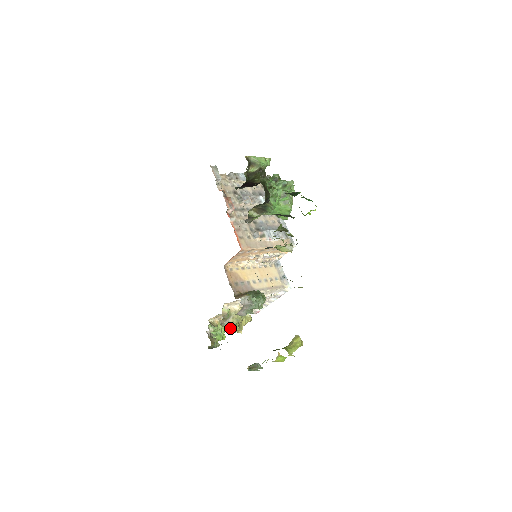
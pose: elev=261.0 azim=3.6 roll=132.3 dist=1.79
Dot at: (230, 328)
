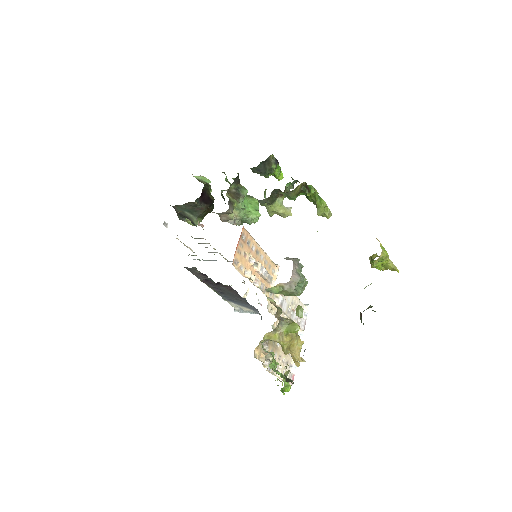
Dot at: (292, 327)
